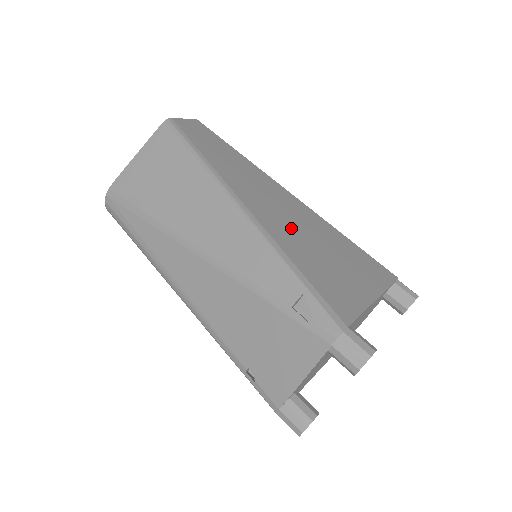
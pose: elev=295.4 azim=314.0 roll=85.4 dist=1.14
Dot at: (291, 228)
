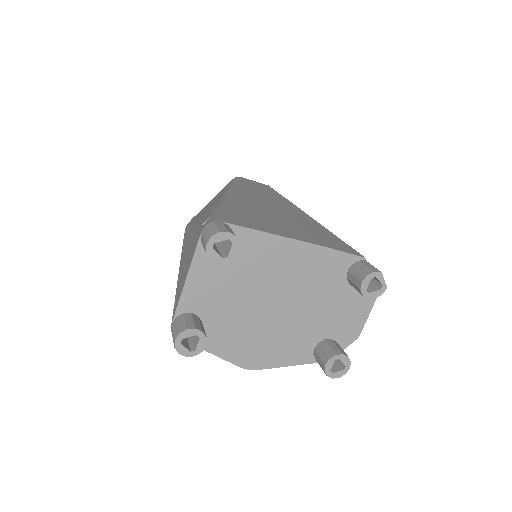
Dot at: (264, 208)
